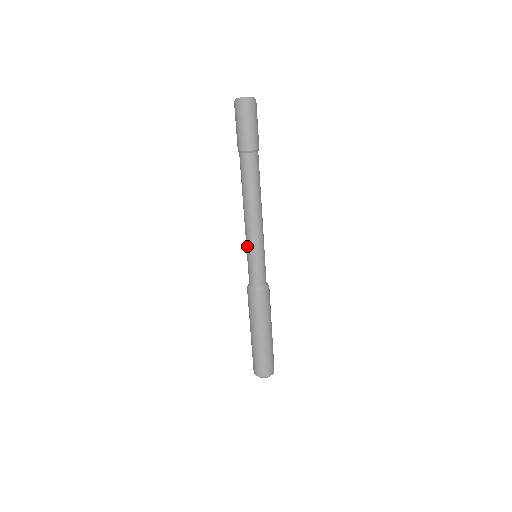
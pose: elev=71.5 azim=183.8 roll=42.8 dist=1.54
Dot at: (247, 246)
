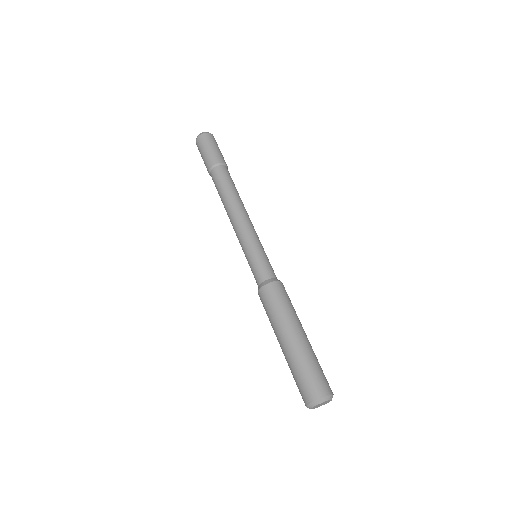
Dot at: occluded
